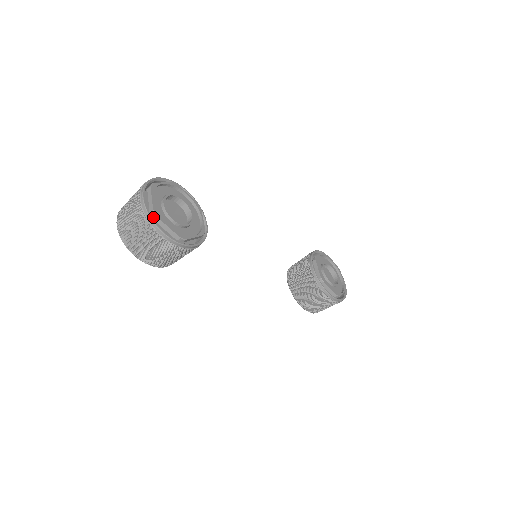
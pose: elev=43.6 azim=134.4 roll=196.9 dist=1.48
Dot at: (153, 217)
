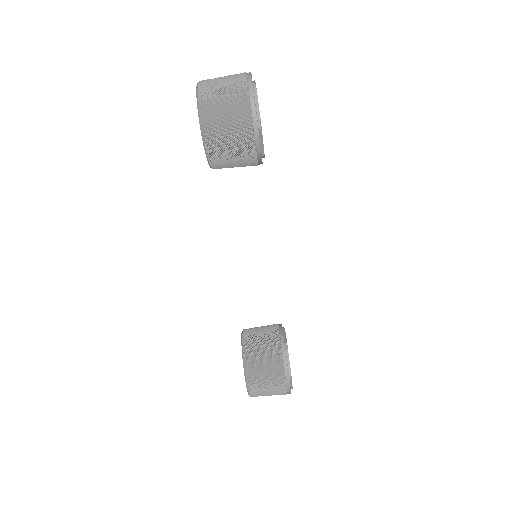
Dot at: (252, 86)
